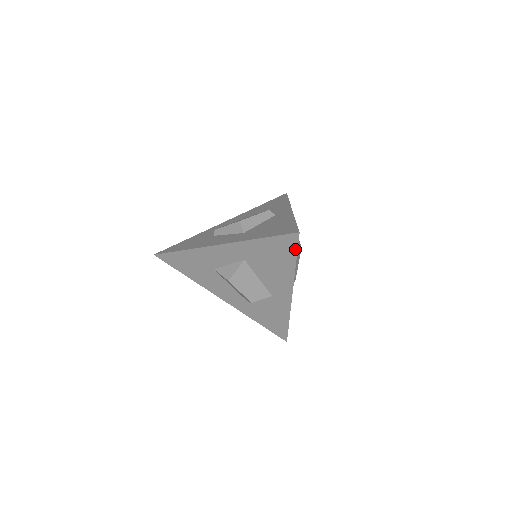
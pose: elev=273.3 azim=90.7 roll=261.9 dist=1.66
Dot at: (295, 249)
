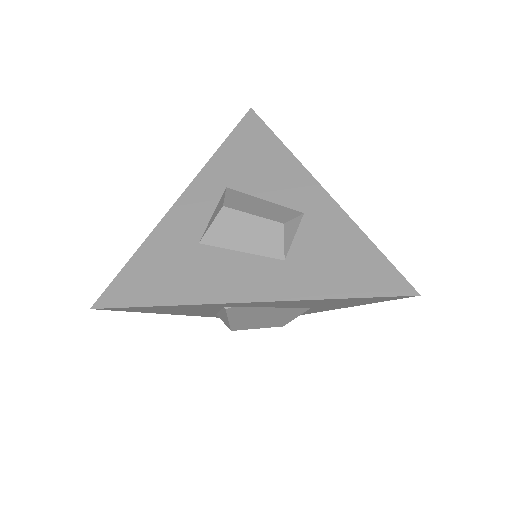
Dot at: (264, 127)
